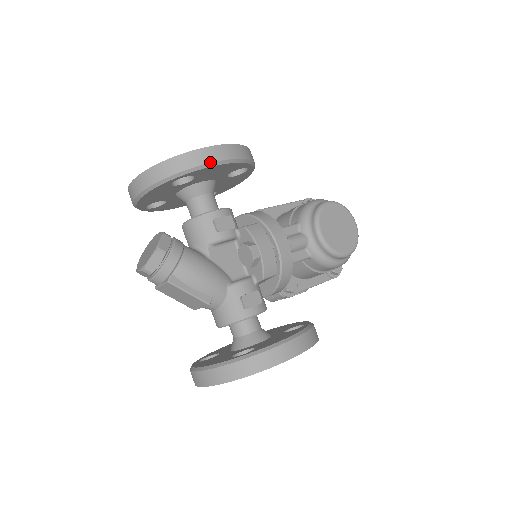
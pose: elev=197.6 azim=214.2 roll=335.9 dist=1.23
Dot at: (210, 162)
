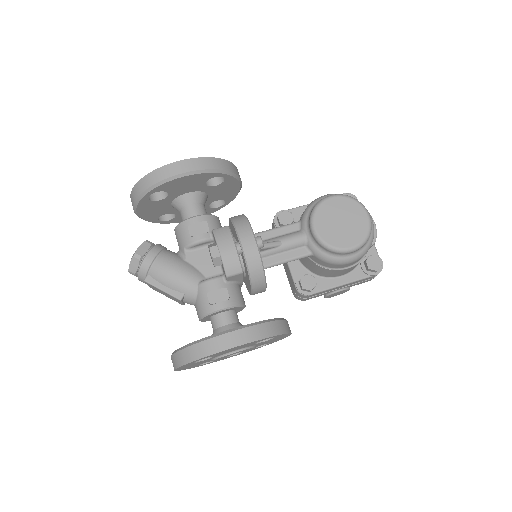
Dot at: (166, 178)
